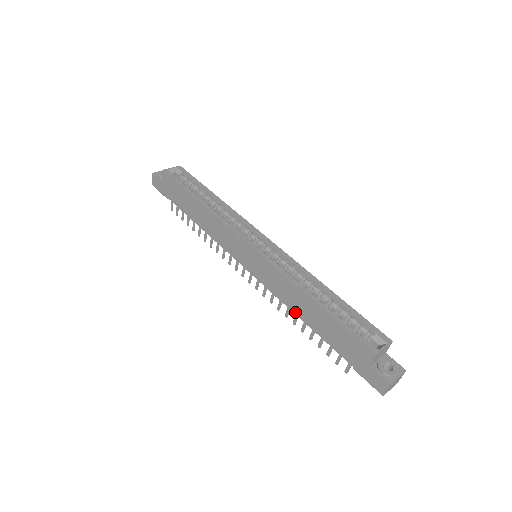
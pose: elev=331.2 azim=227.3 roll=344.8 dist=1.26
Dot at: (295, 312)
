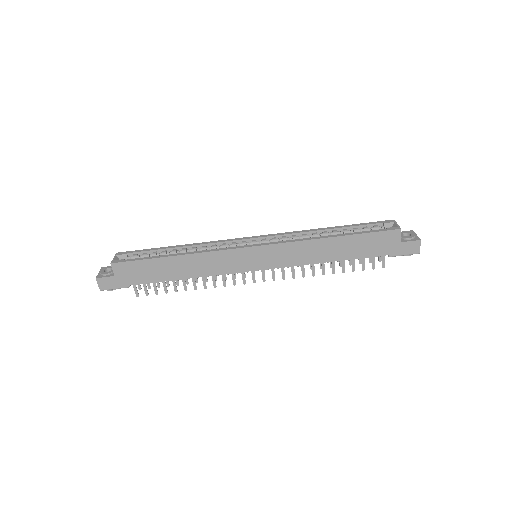
Dot at: (323, 261)
